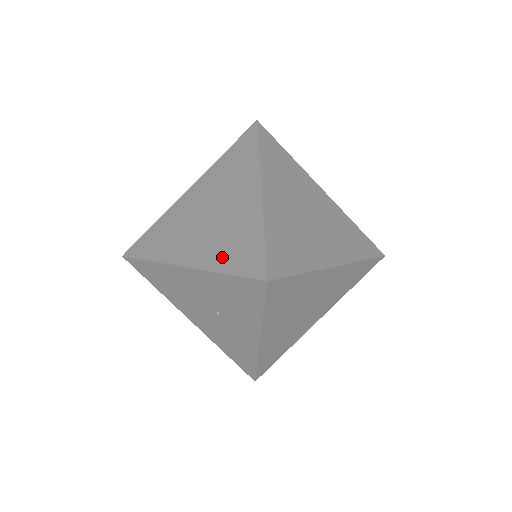
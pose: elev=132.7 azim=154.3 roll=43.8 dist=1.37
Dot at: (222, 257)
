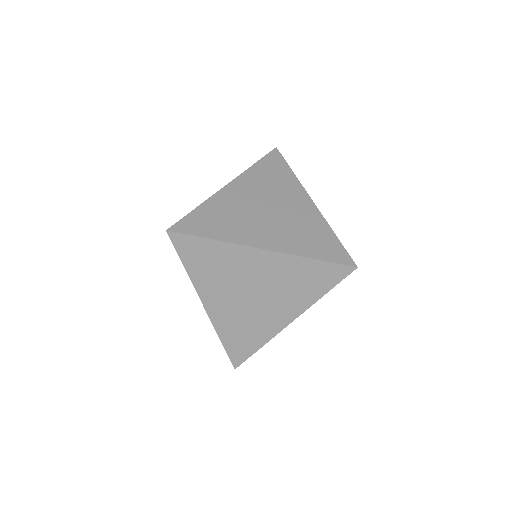
Dot at: occluded
